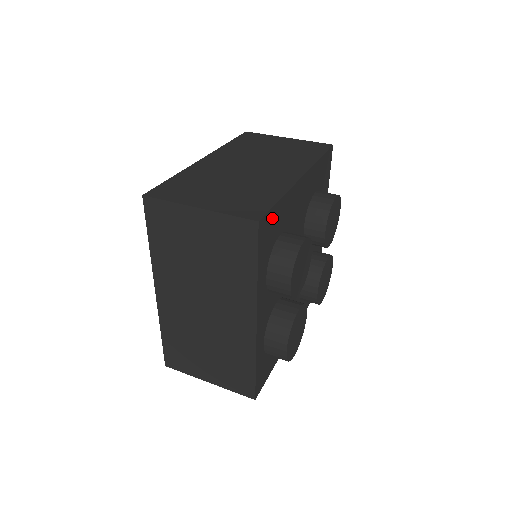
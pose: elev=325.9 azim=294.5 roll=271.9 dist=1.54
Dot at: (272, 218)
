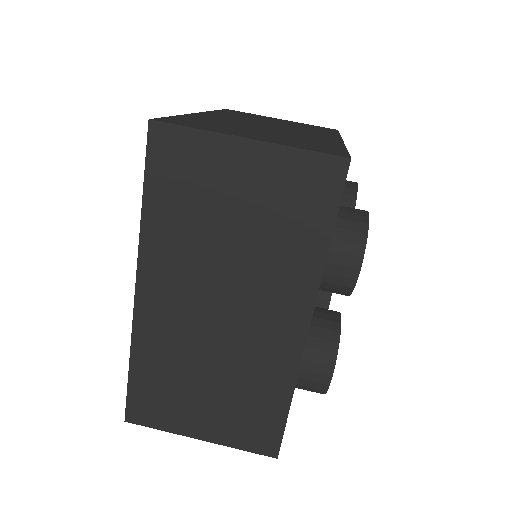
Dot at: occluded
